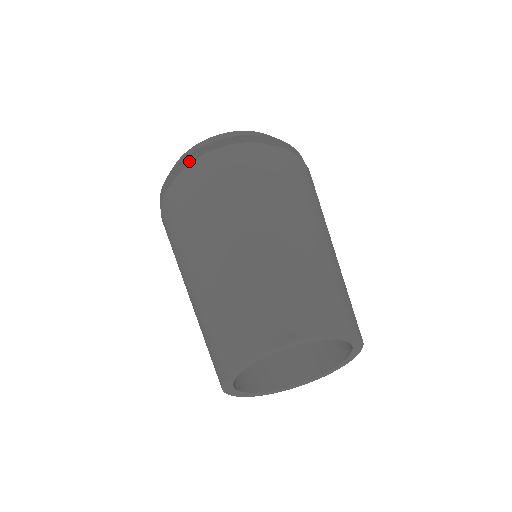
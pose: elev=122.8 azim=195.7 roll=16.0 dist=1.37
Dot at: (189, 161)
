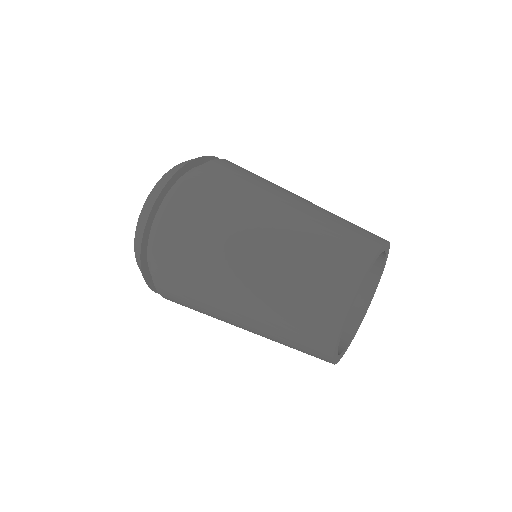
Dot at: (145, 264)
